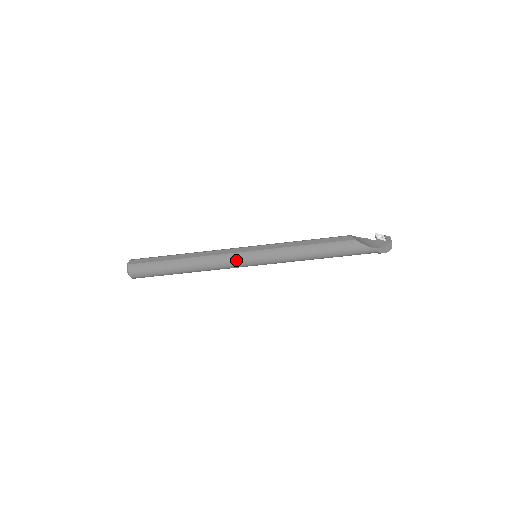
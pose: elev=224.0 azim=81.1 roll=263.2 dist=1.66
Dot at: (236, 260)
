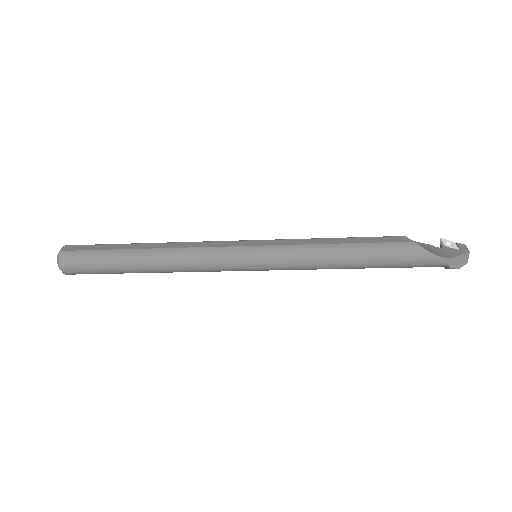
Dot at: (225, 258)
